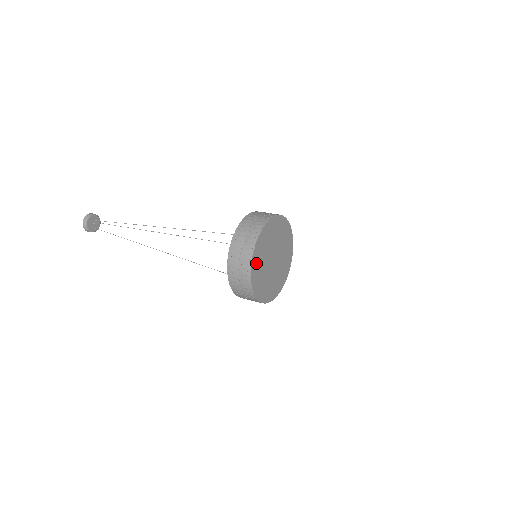
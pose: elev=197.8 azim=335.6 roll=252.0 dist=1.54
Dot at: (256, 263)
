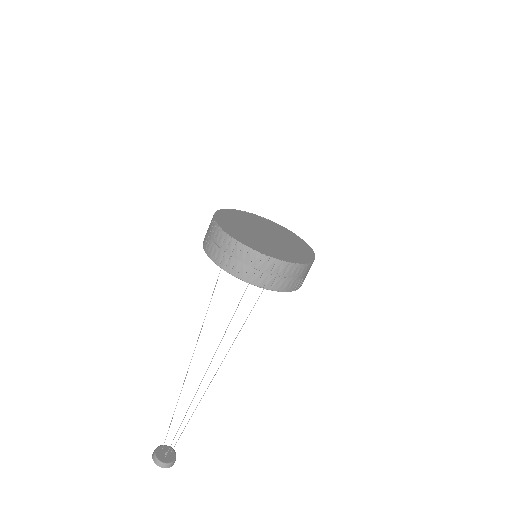
Dot at: (227, 225)
